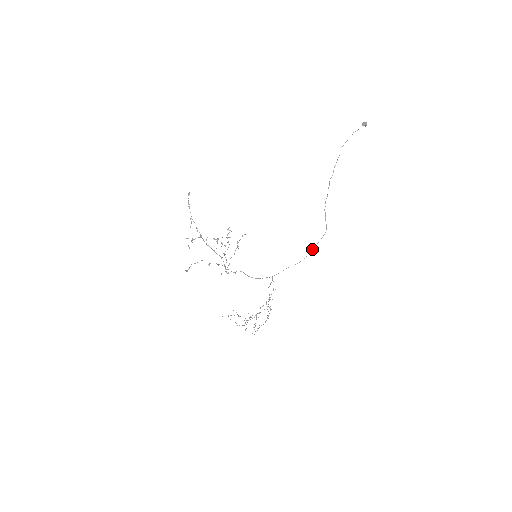
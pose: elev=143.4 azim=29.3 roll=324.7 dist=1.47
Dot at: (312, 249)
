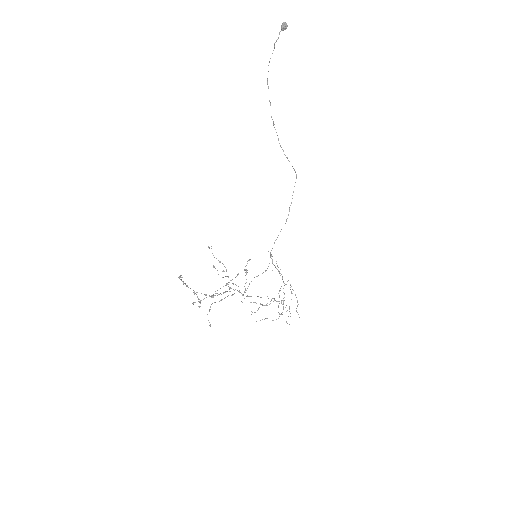
Dot at: occluded
